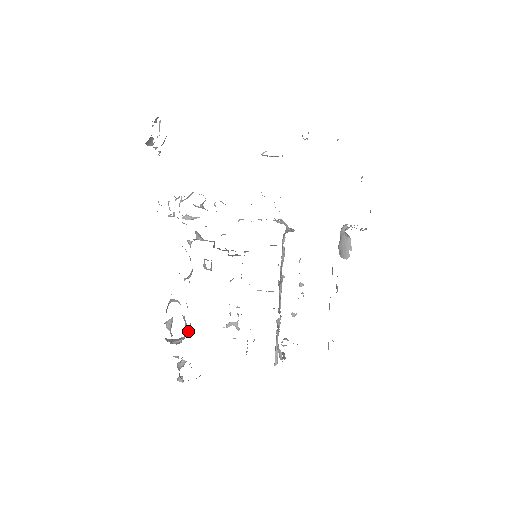
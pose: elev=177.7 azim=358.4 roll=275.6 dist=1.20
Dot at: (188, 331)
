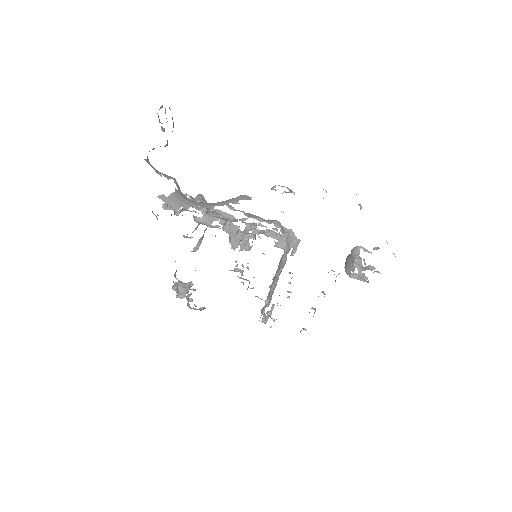
Dot at: occluded
